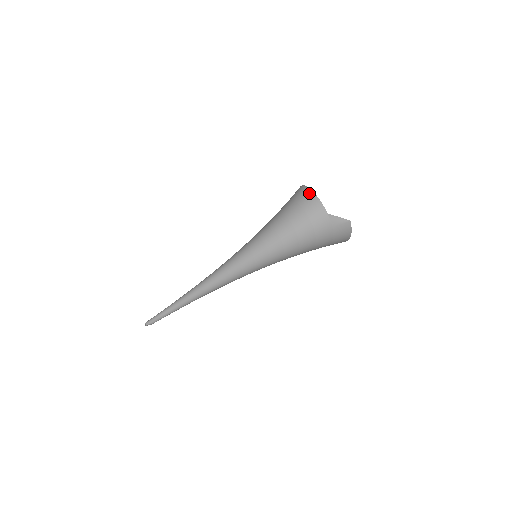
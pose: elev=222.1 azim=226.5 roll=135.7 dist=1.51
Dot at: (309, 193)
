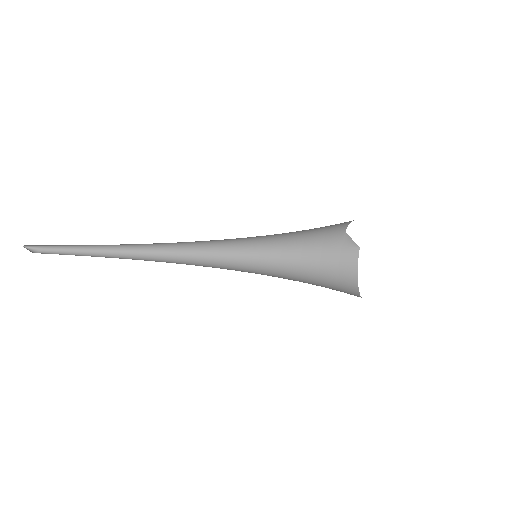
Dot at: occluded
